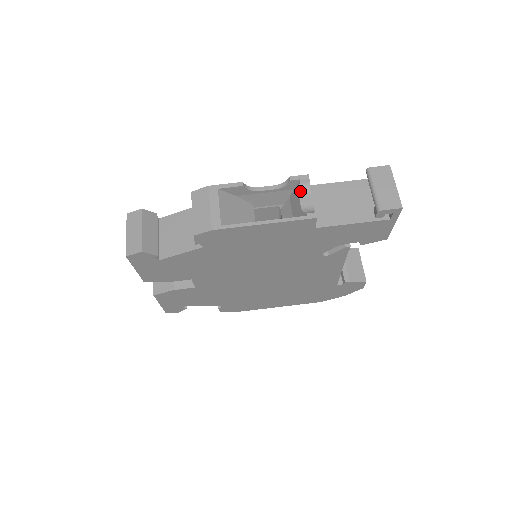
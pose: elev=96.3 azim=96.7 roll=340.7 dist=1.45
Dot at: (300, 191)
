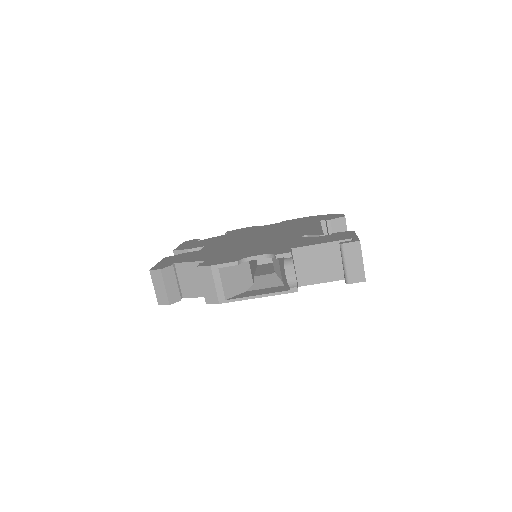
Dot at: (285, 263)
